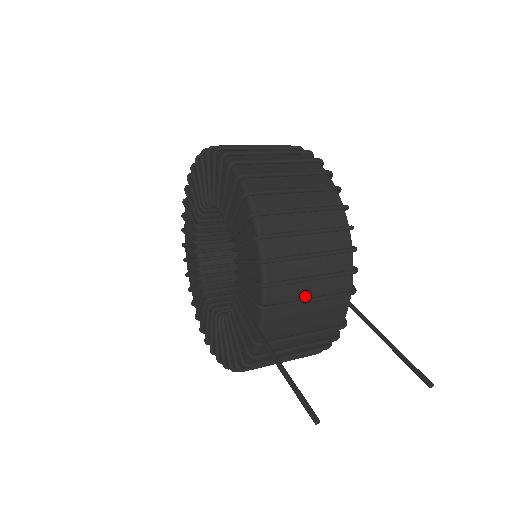
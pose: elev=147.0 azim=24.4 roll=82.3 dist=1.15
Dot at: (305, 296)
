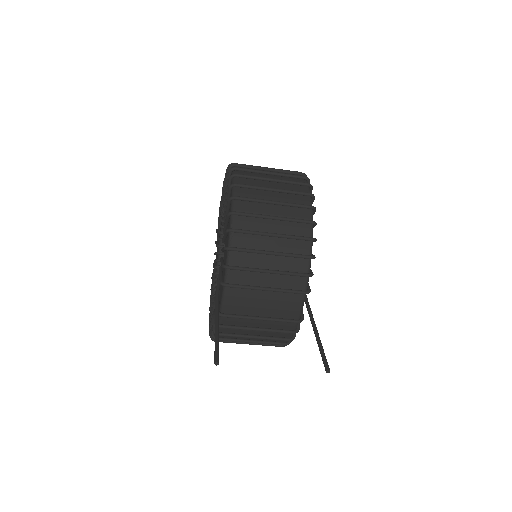
Dot at: (262, 285)
